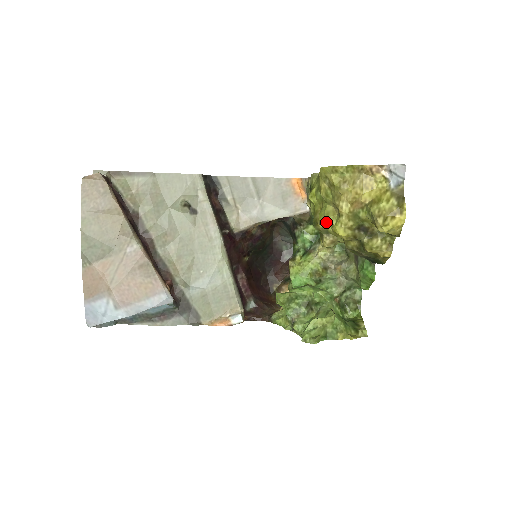
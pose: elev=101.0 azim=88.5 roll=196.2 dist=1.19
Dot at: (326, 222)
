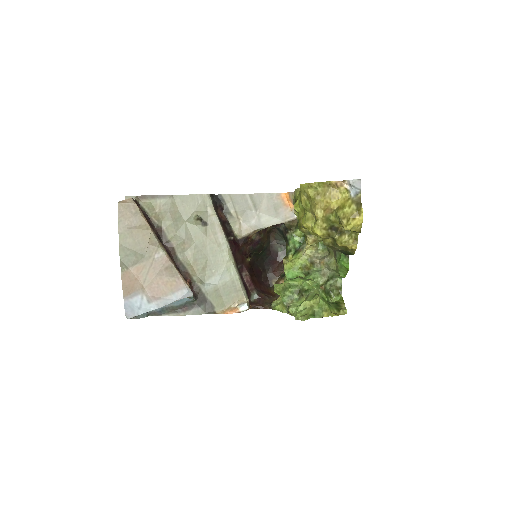
Dot at: (307, 225)
